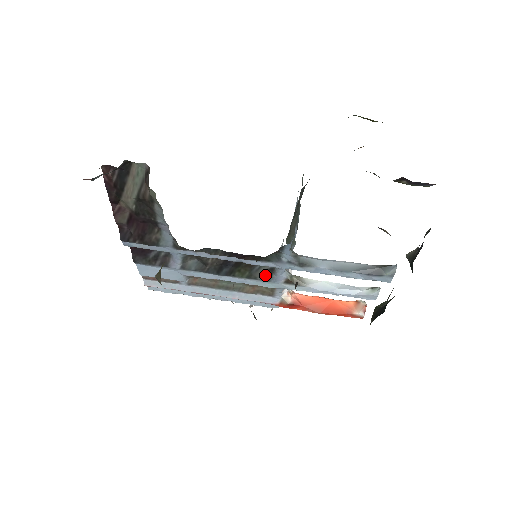
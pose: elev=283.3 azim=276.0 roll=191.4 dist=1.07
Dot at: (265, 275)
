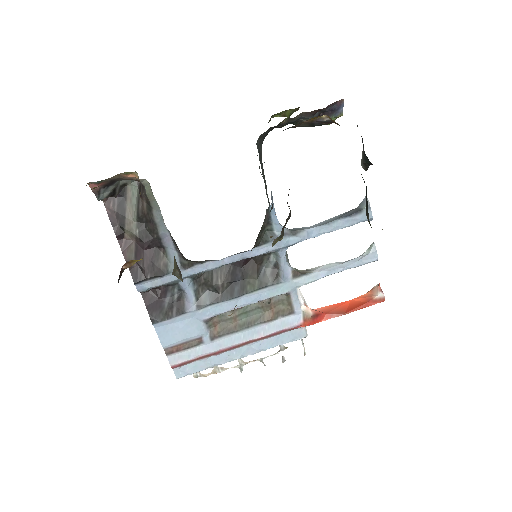
Dot at: (273, 277)
